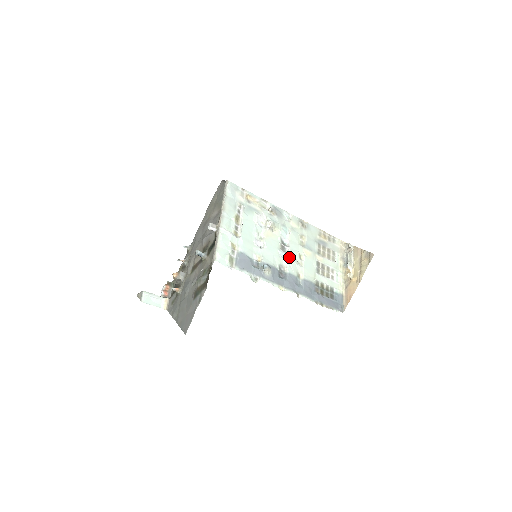
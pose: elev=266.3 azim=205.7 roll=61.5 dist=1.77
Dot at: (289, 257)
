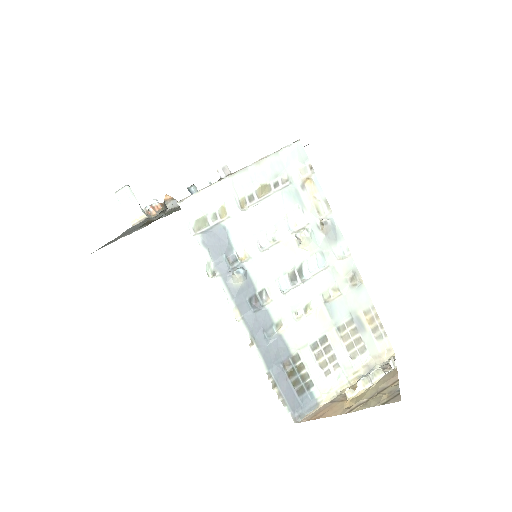
Dot at: (289, 293)
